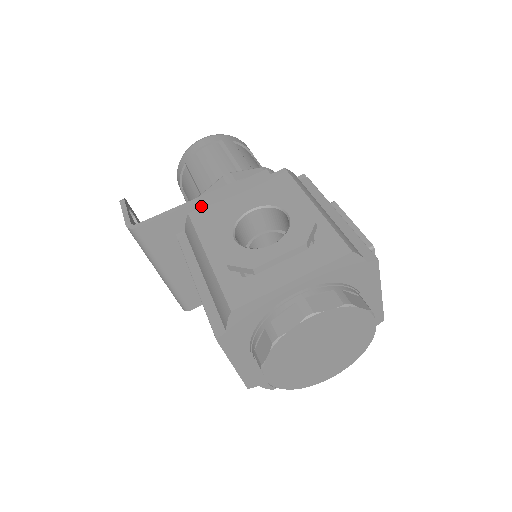
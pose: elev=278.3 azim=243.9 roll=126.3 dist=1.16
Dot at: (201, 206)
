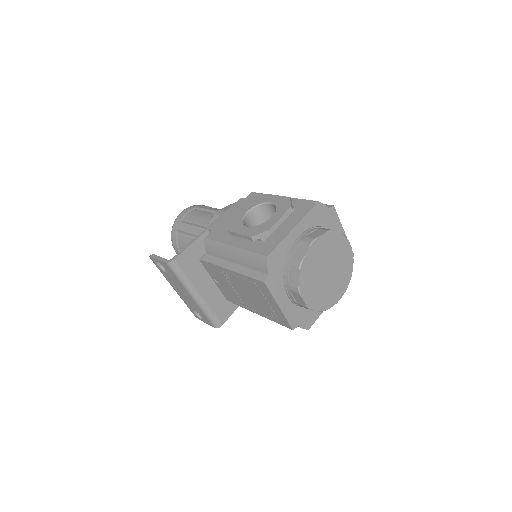
Dot at: occluded
